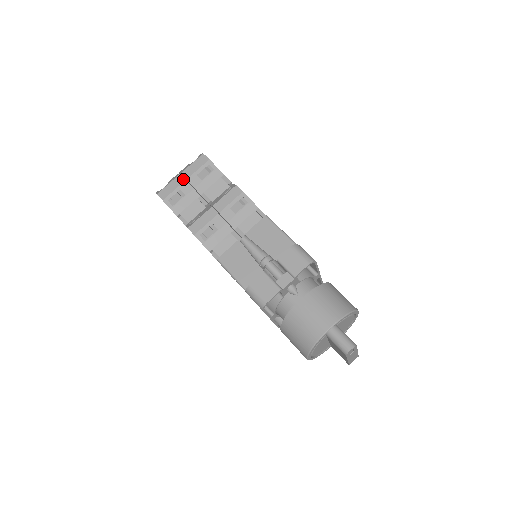
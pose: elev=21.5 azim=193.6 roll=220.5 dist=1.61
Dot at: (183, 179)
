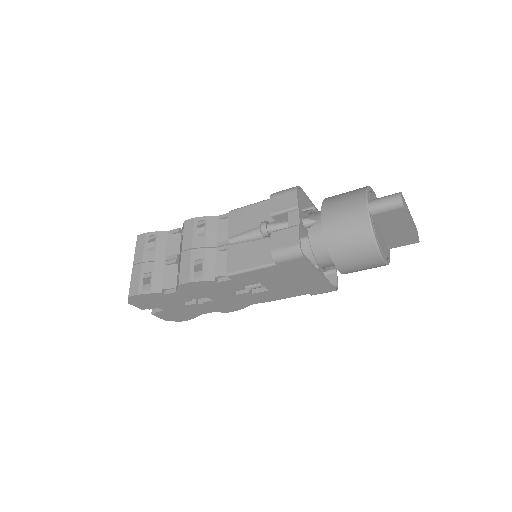
Dot at: (139, 265)
